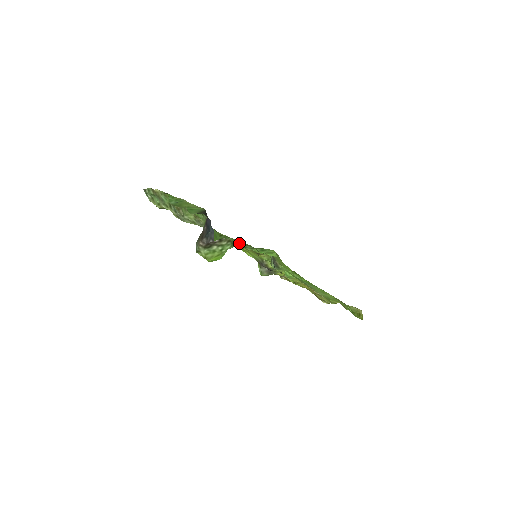
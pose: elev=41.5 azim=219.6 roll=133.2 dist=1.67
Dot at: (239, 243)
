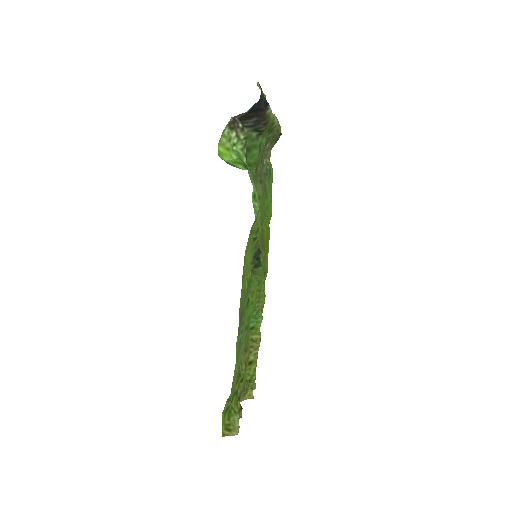
Dot at: (253, 175)
